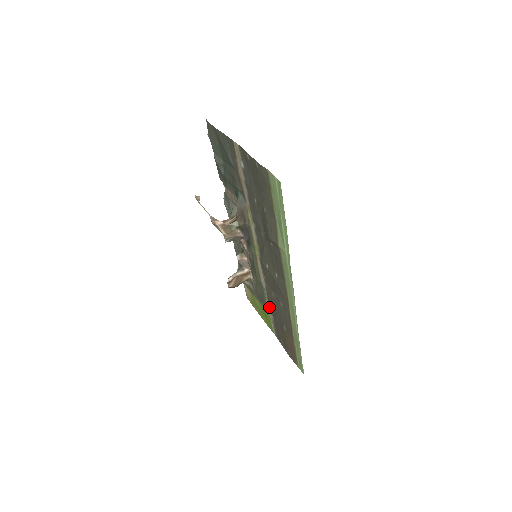
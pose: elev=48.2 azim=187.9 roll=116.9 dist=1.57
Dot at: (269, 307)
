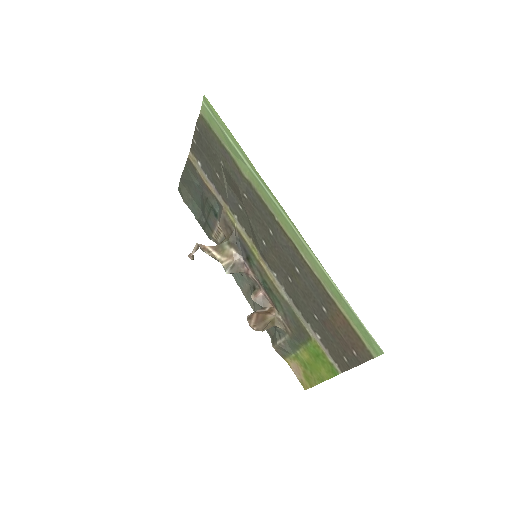
Dot at: (307, 324)
